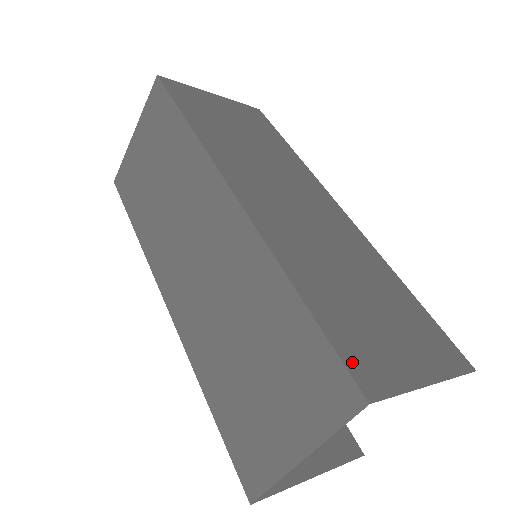
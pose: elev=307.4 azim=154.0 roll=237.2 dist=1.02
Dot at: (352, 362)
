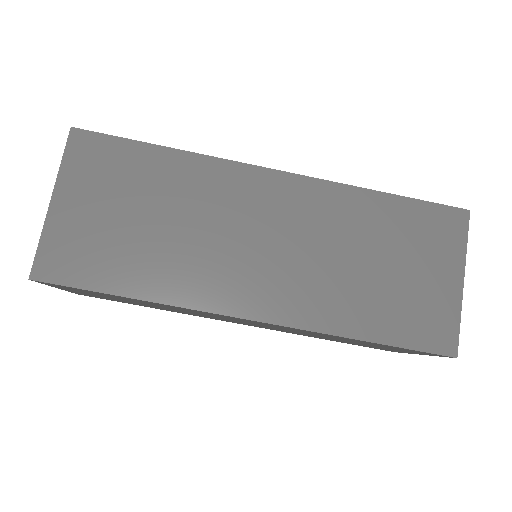
Dot at: (430, 344)
